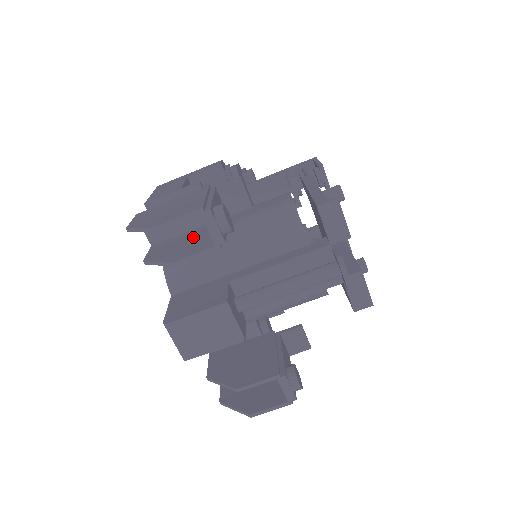
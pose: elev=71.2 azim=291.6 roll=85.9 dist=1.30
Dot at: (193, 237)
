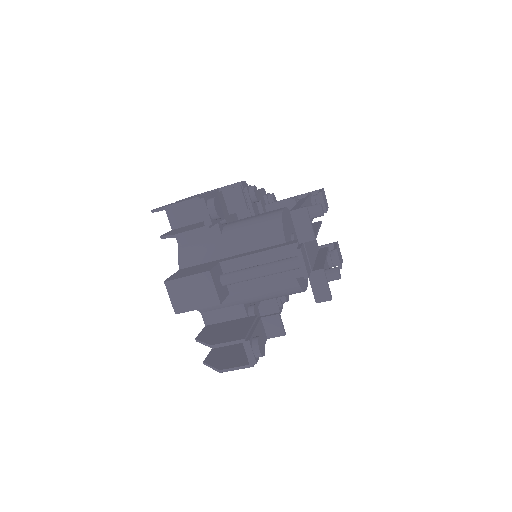
Dot at: (198, 224)
